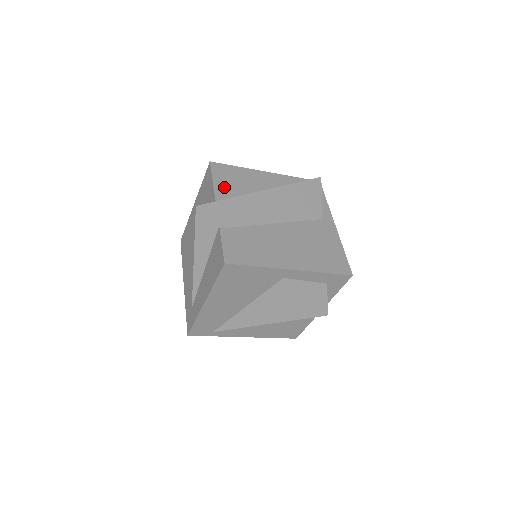
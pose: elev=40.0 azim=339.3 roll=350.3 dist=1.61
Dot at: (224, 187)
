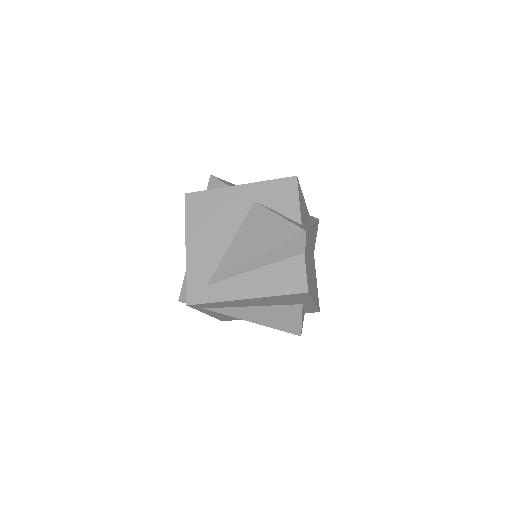
Dot at: (301, 209)
